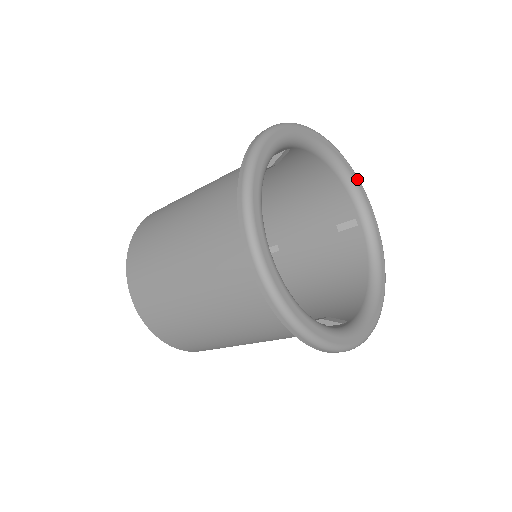
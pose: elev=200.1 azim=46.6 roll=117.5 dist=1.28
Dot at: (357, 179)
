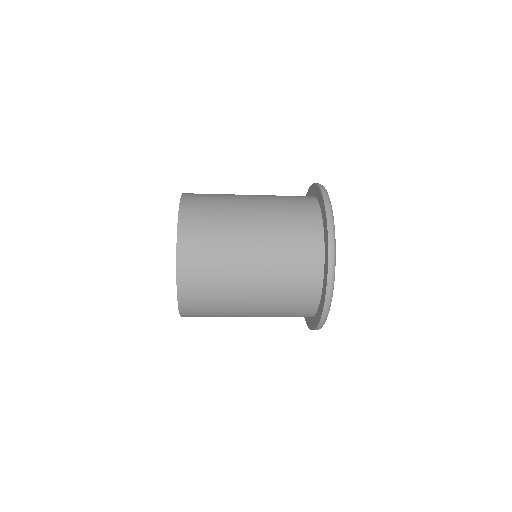
Dot at: occluded
